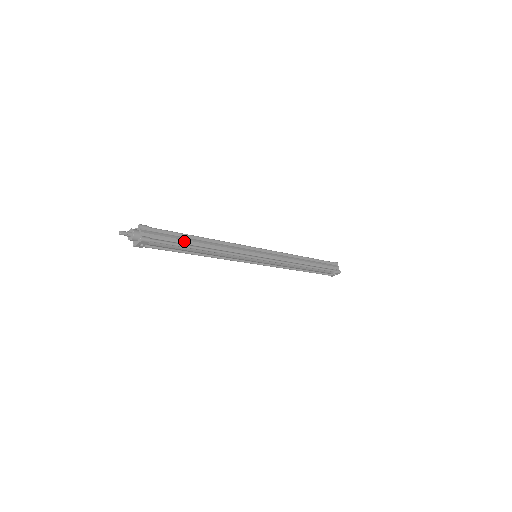
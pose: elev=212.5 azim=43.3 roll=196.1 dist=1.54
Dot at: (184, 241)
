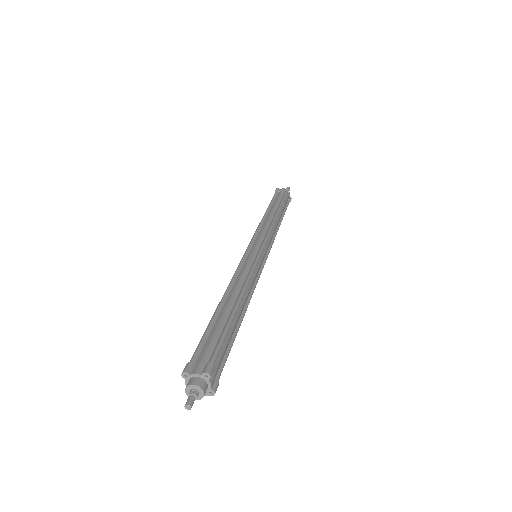
Dot at: (232, 333)
